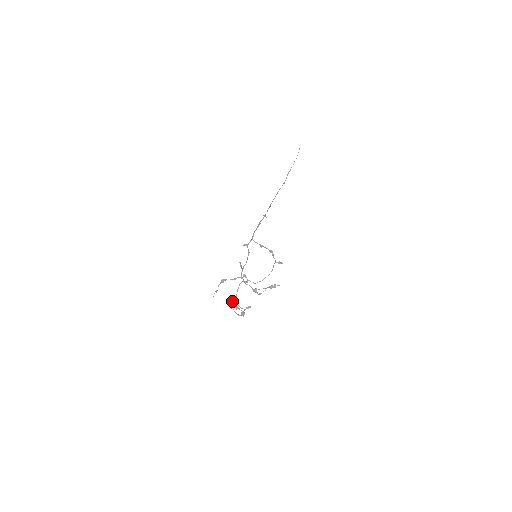
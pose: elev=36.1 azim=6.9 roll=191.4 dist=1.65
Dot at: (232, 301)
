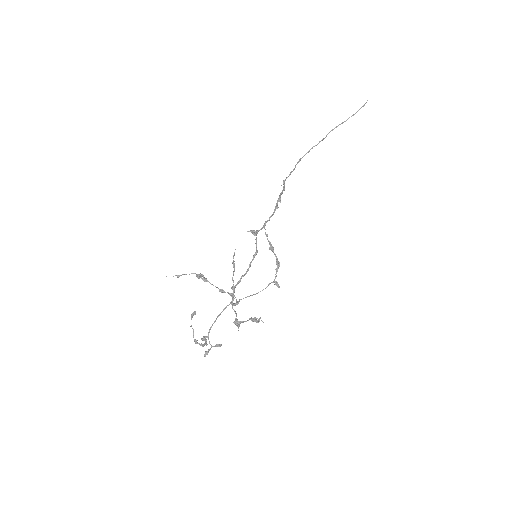
Dot at: occluded
